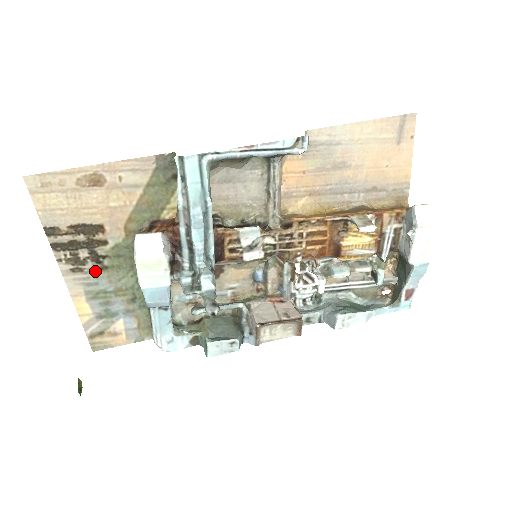
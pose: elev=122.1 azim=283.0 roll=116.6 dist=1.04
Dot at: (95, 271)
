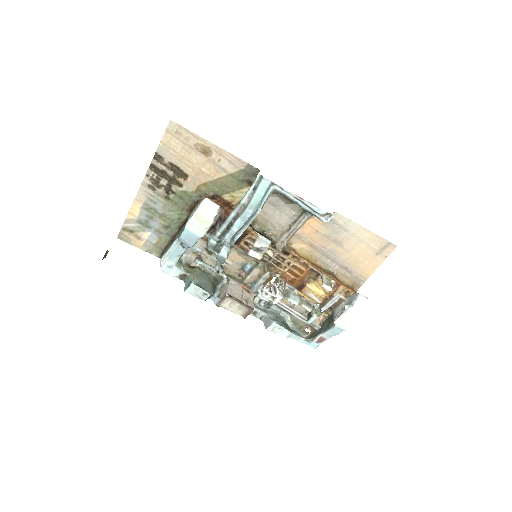
Dot at: (161, 196)
